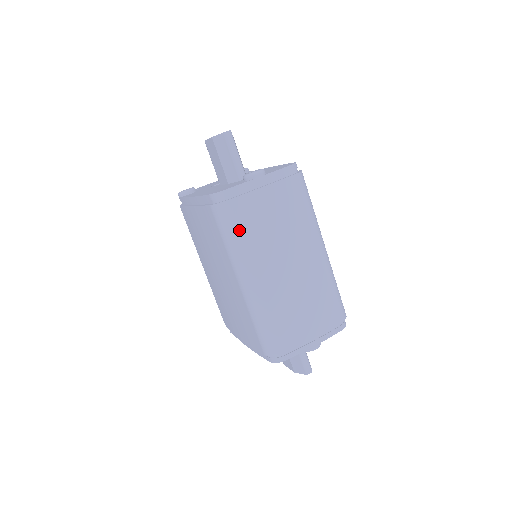
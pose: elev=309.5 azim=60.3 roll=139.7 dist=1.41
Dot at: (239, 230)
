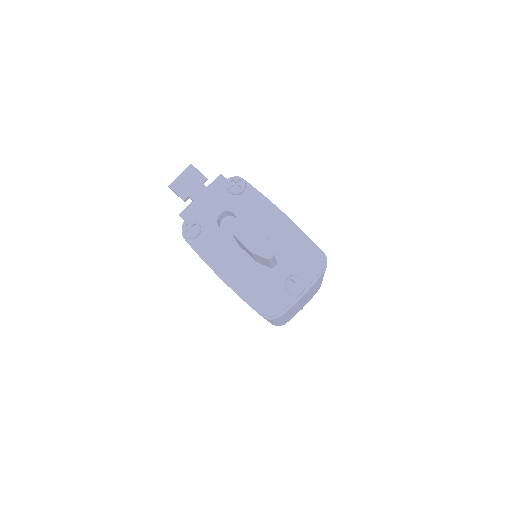
Dot at: occluded
